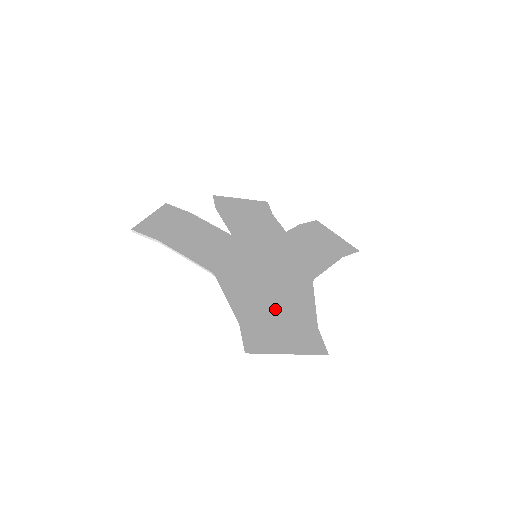
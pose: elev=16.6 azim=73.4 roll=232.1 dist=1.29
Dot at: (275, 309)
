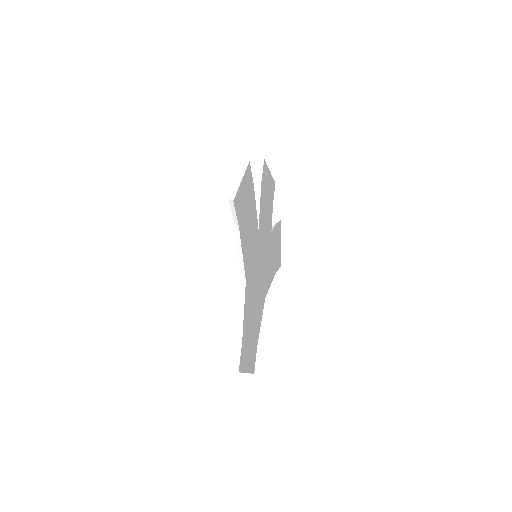
Dot at: (249, 322)
